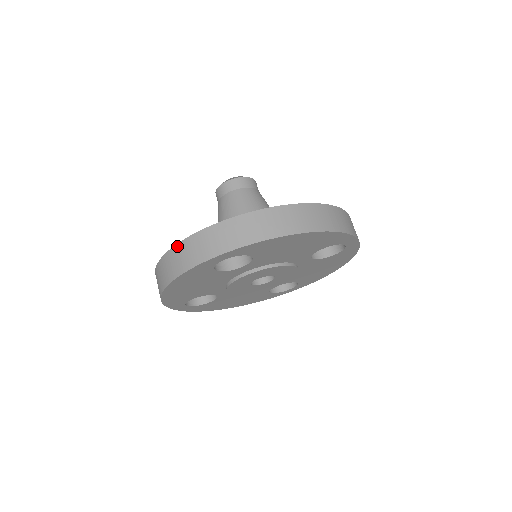
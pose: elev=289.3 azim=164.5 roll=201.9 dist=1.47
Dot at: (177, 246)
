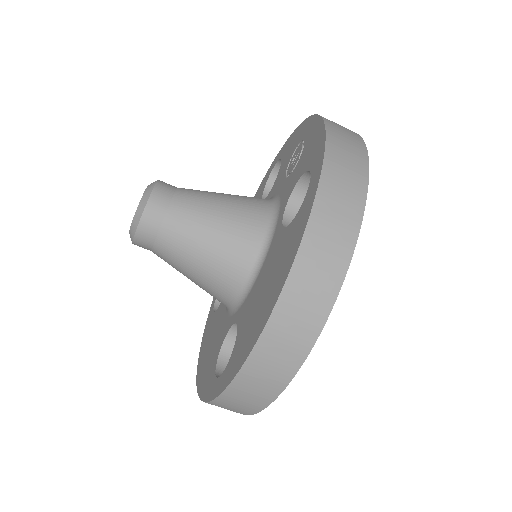
Dot at: occluded
